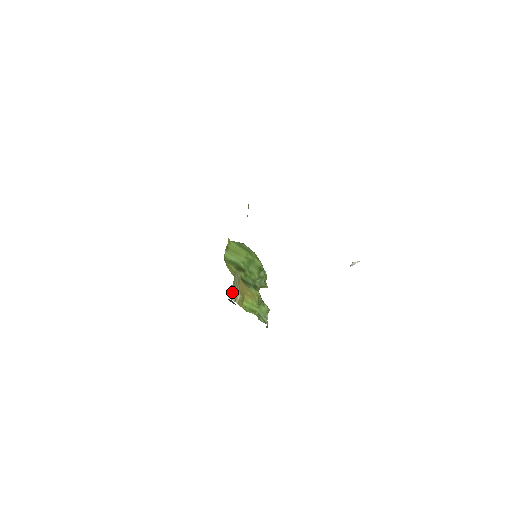
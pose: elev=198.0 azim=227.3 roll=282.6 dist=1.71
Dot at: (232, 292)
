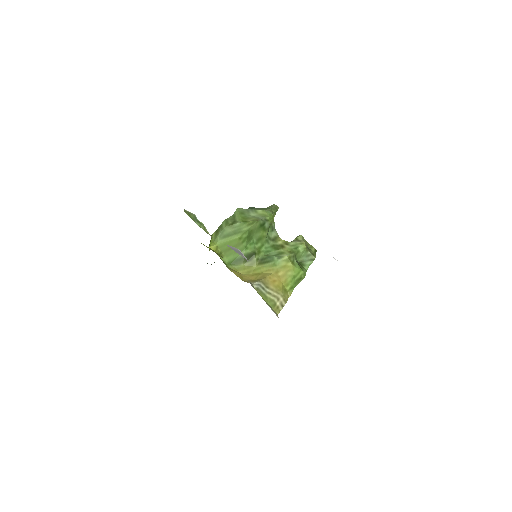
Dot at: (274, 308)
